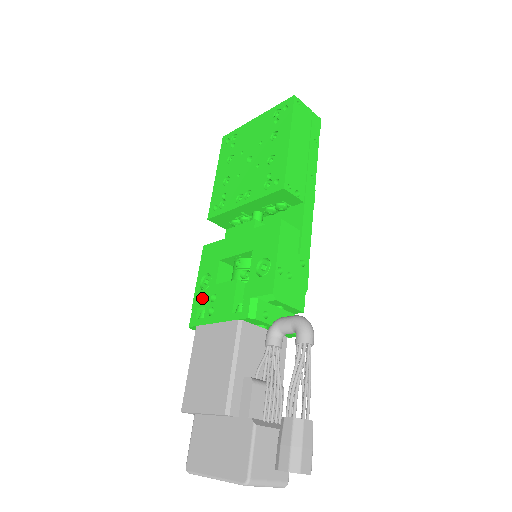
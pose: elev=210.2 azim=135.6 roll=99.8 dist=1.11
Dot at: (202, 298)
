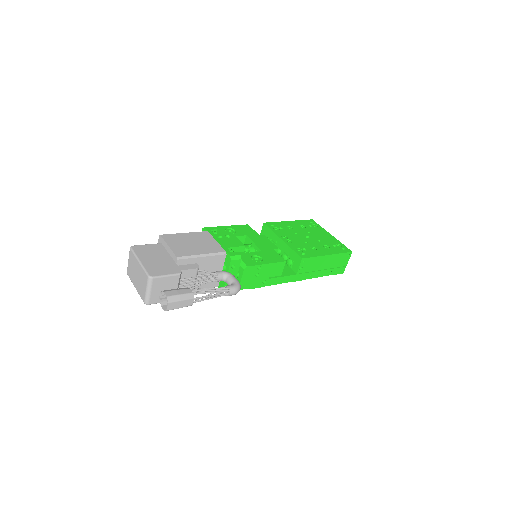
Dot at: (221, 231)
